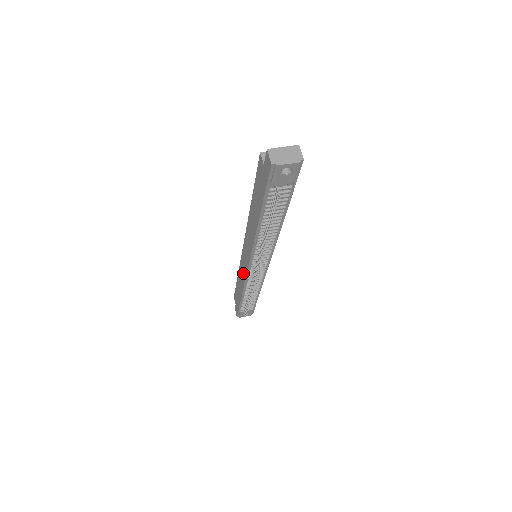
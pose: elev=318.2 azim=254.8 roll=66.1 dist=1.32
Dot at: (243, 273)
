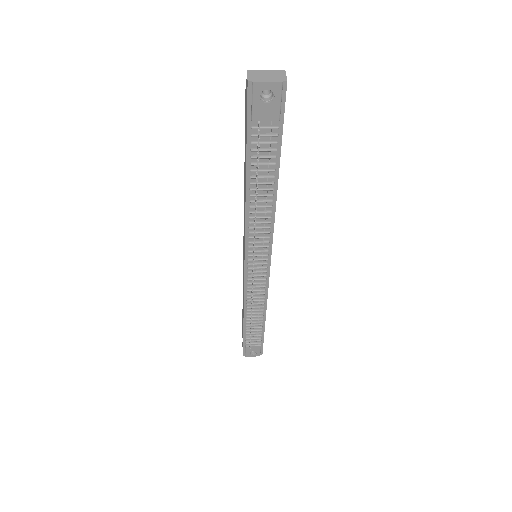
Dot at: (243, 282)
